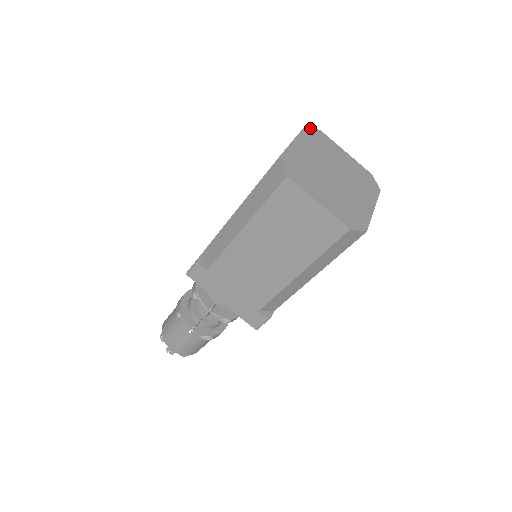
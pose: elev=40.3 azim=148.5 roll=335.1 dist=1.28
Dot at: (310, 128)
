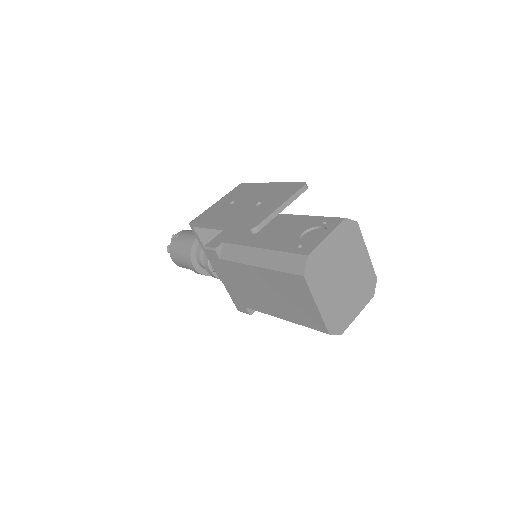
Dot at: (306, 271)
